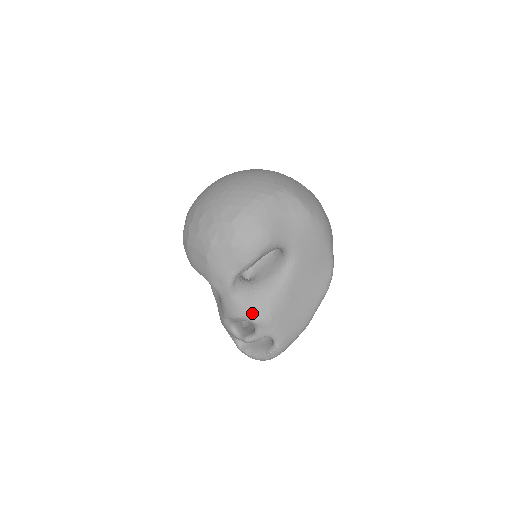
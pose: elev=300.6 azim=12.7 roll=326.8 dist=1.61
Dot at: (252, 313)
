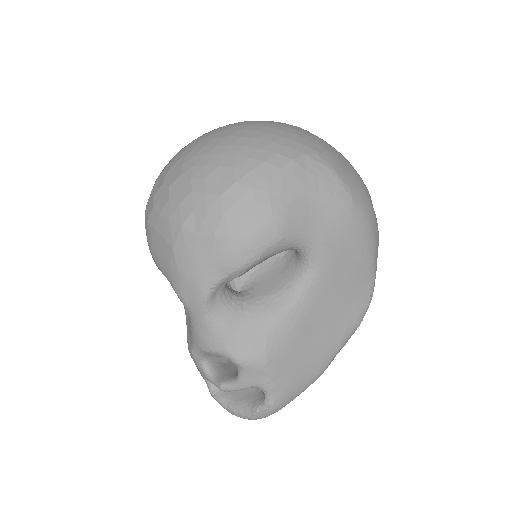
Dot at: (236, 348)
